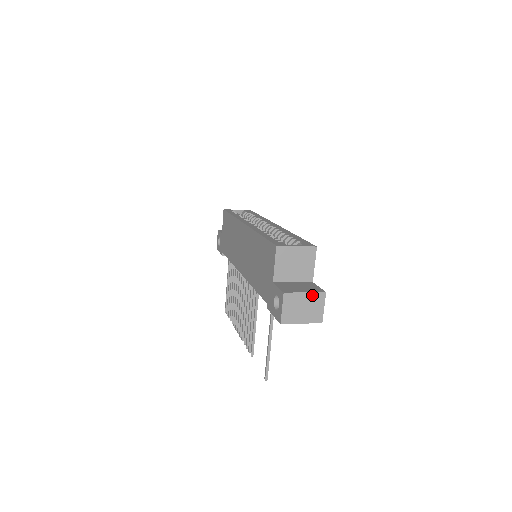
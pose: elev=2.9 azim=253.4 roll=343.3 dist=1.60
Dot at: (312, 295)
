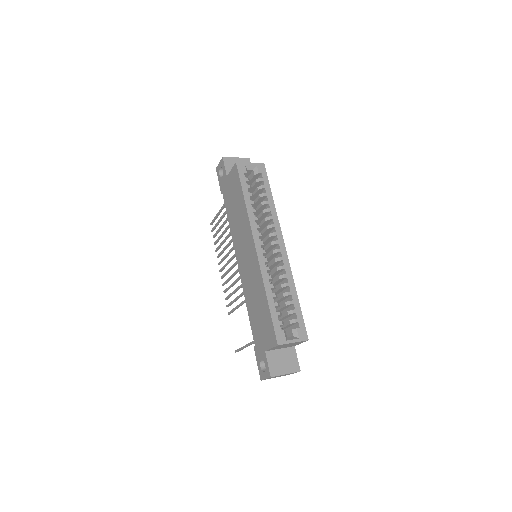
Dot at: (290, 373)
